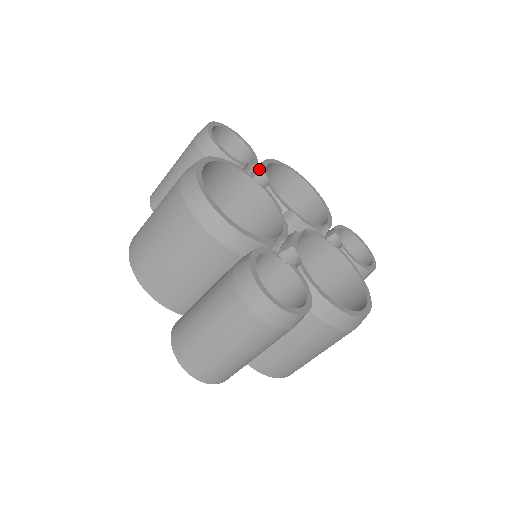
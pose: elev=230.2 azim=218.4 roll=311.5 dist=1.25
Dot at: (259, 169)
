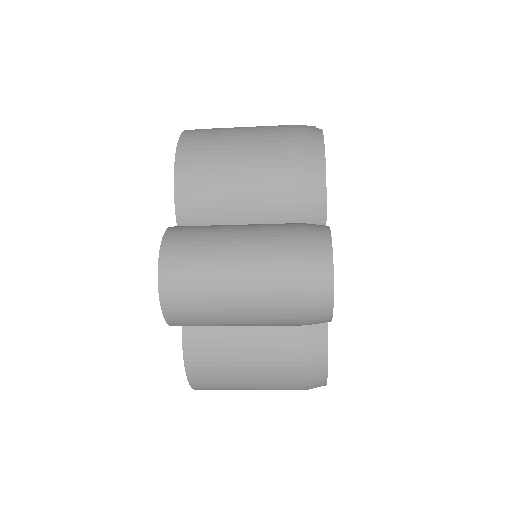
Dot at: occluded
